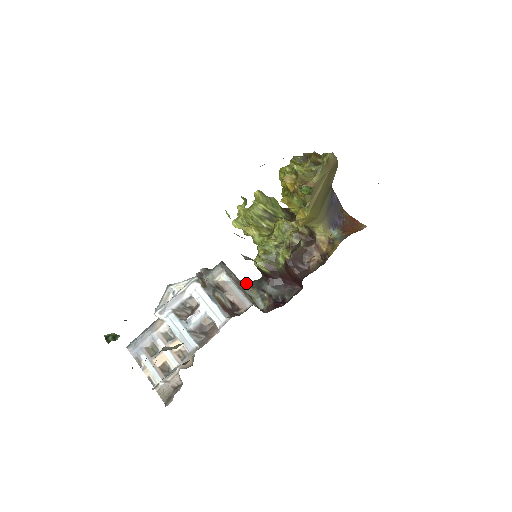
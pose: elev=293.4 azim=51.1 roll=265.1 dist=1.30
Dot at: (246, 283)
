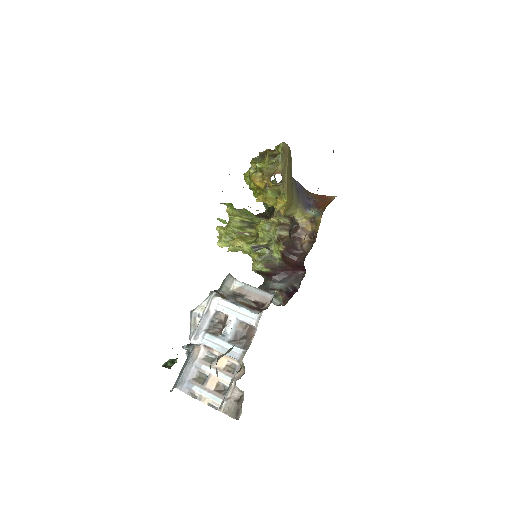
Dot at: occluded
